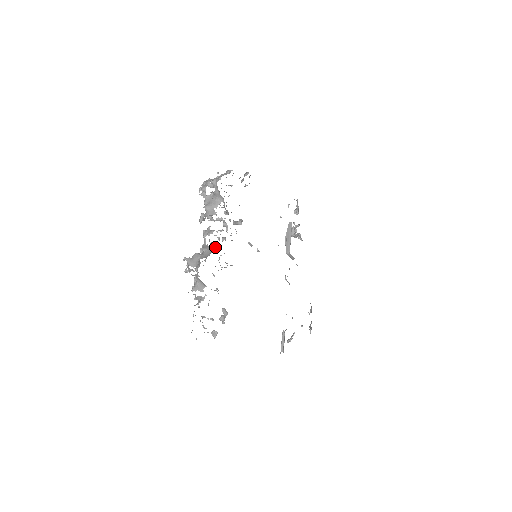
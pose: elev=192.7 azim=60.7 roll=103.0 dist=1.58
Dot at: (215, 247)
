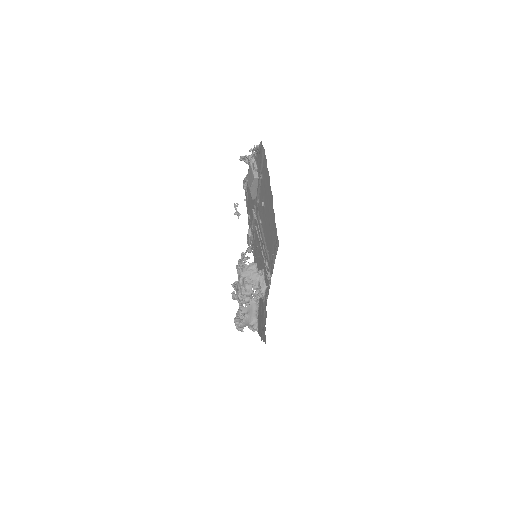
Dot at: (253, 305)
